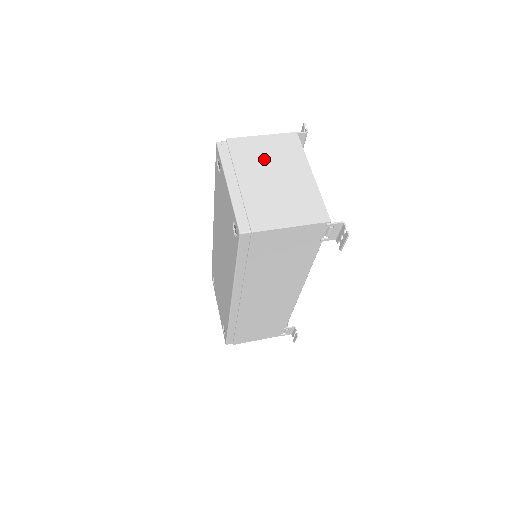
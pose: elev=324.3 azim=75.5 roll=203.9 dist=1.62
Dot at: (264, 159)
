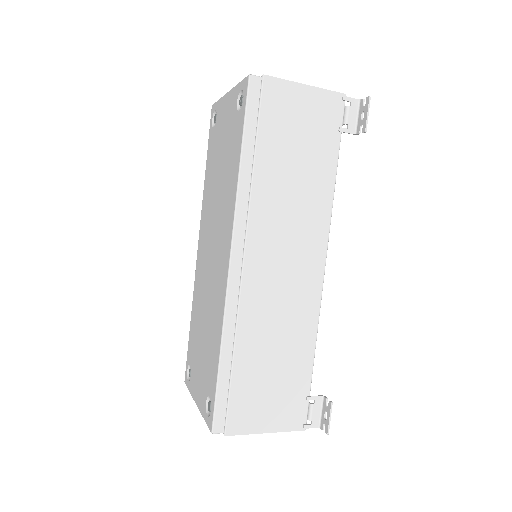
Dot at: occluded
